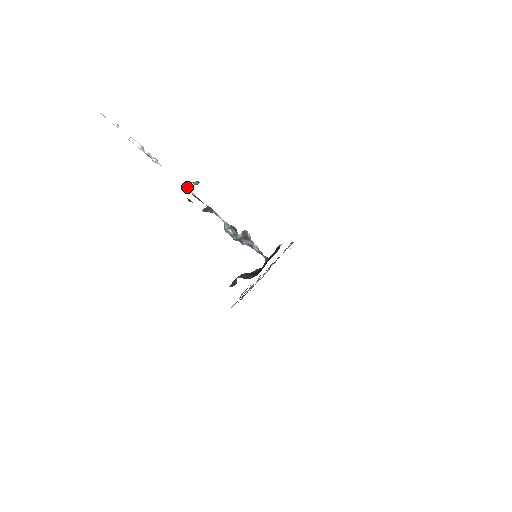
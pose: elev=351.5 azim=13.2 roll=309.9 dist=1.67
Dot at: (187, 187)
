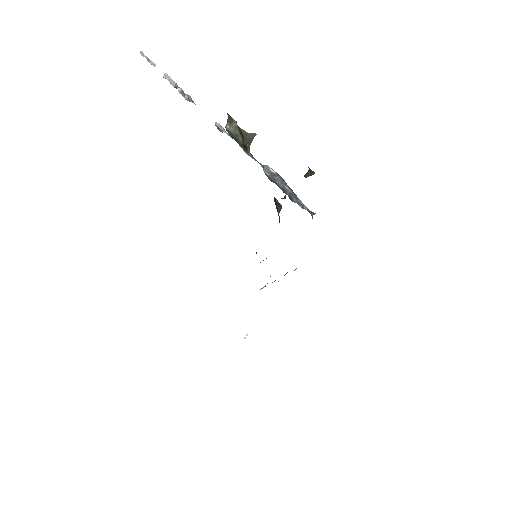
Dot at: (221, 126)
